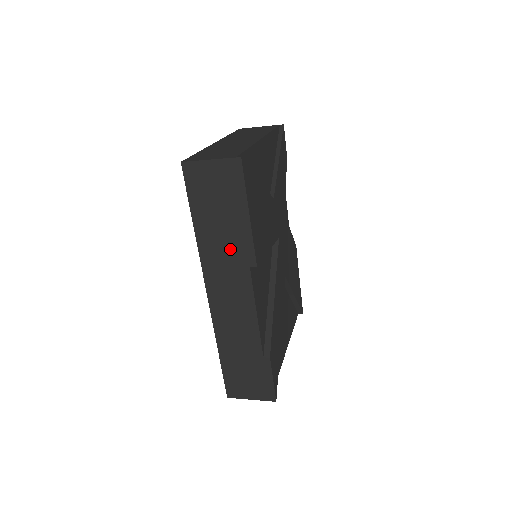
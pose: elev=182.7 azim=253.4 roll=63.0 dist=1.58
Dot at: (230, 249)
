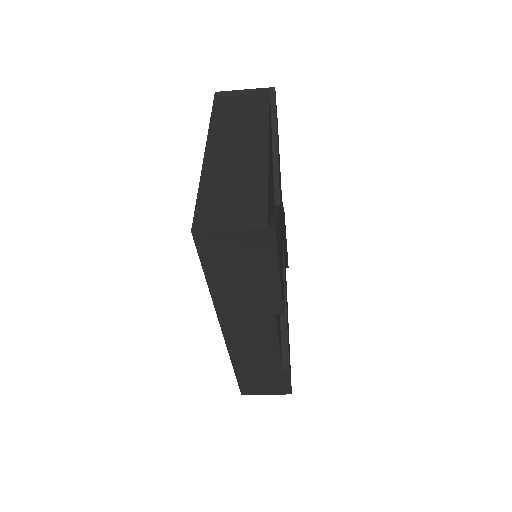
Dot at: (253, 302)
